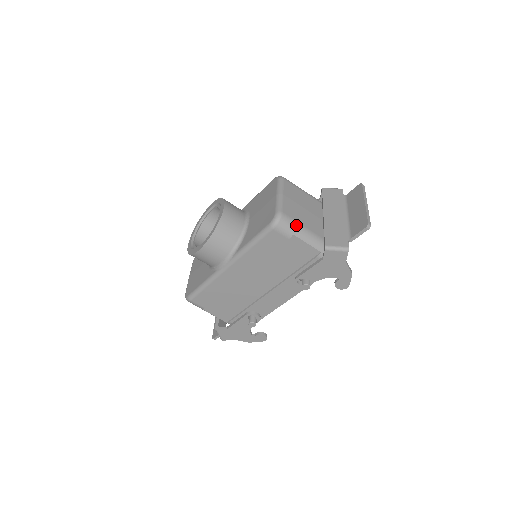
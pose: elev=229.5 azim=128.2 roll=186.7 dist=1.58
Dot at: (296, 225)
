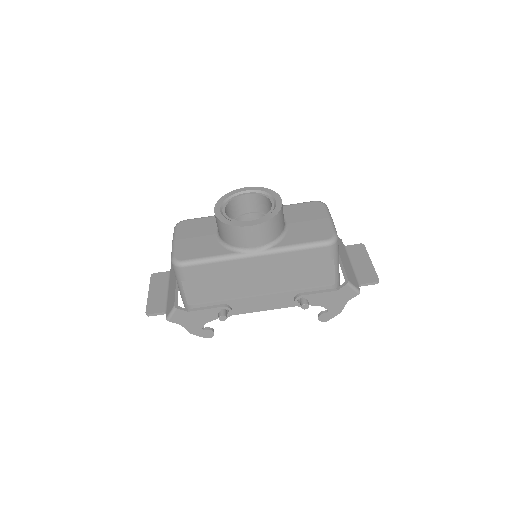
Dot at: (338, 252)
